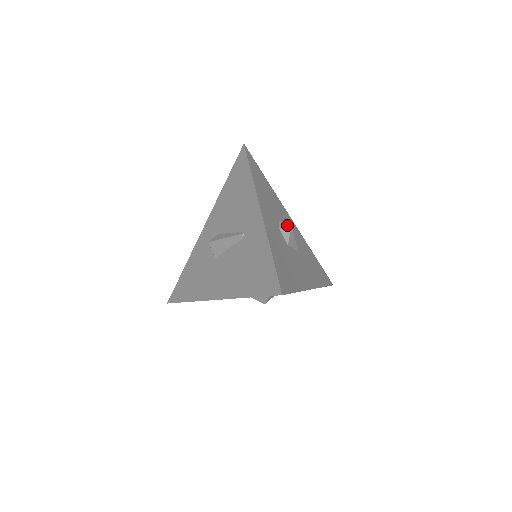
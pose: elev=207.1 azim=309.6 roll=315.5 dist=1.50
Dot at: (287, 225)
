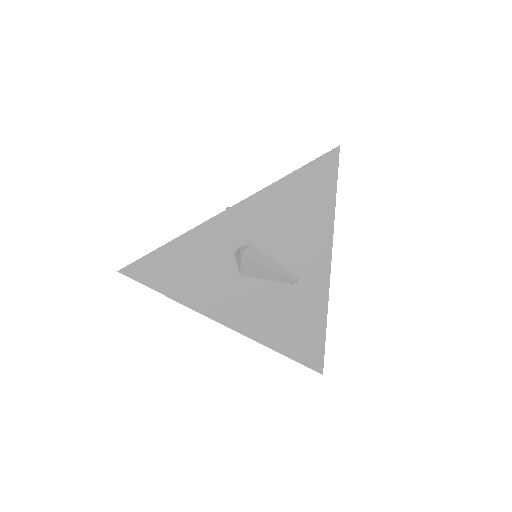
Dot at: occluded
